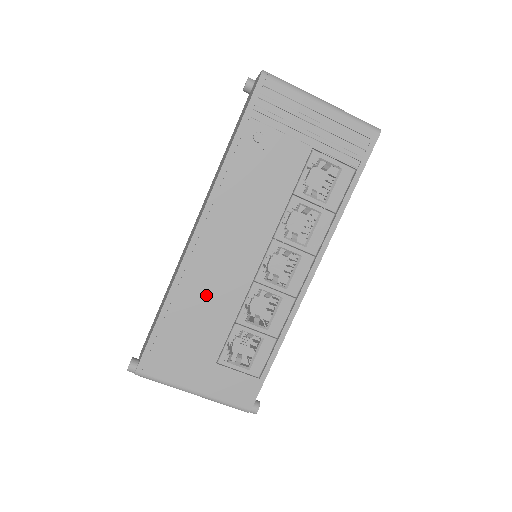
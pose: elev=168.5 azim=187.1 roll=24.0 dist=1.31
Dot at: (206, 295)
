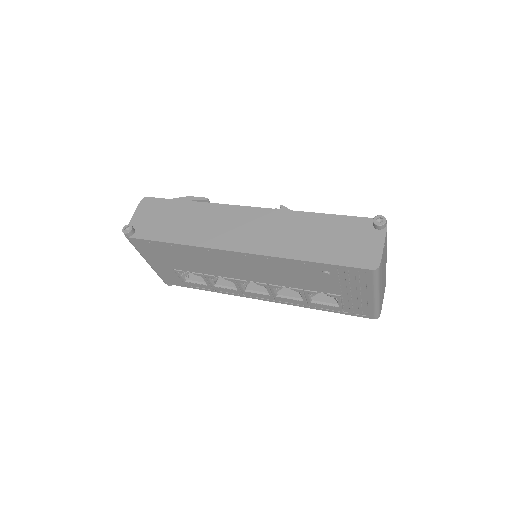
Dot at: (204, 261)
